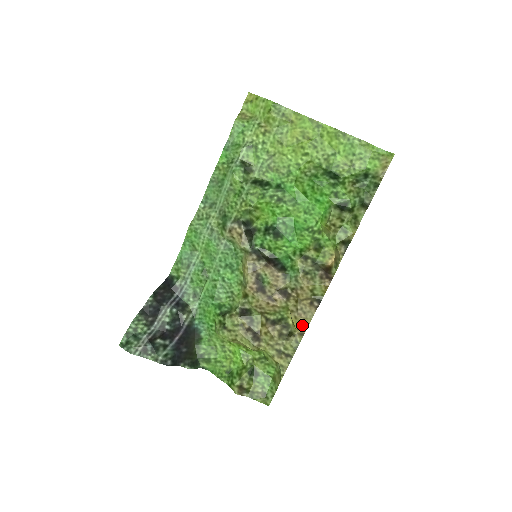
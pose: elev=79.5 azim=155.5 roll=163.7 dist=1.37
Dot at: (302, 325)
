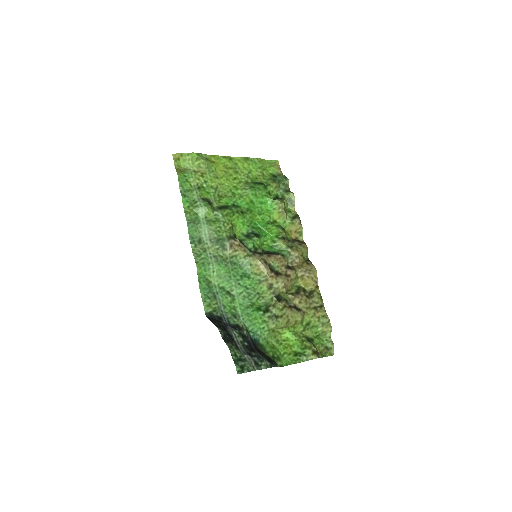
Dot at: (314, 280)
